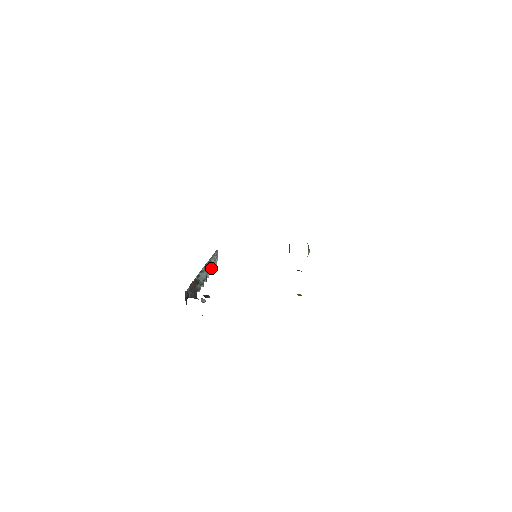
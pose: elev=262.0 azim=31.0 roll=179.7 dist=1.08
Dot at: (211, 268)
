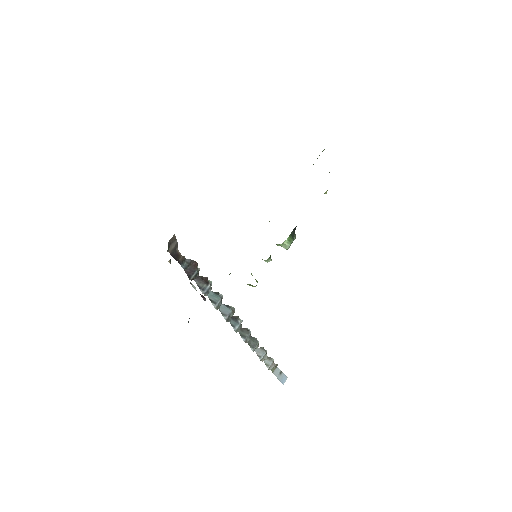
Dot at: (252, 346)
